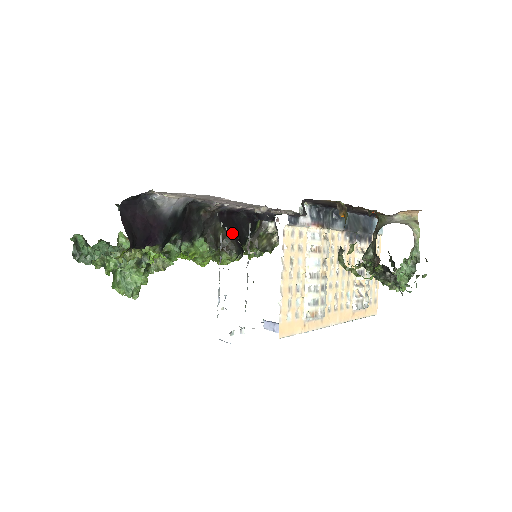
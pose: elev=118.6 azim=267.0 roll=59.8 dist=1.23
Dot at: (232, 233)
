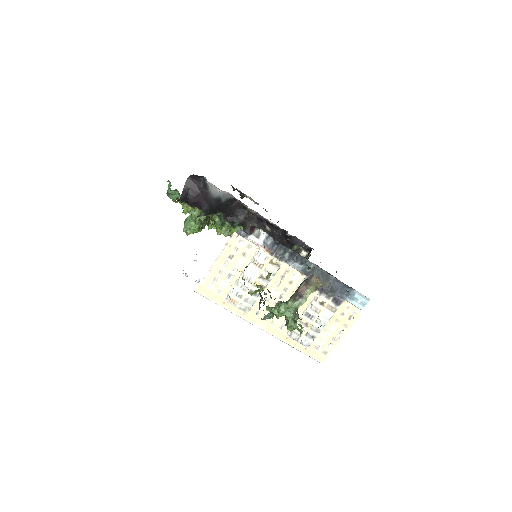
Dot at: occluded
